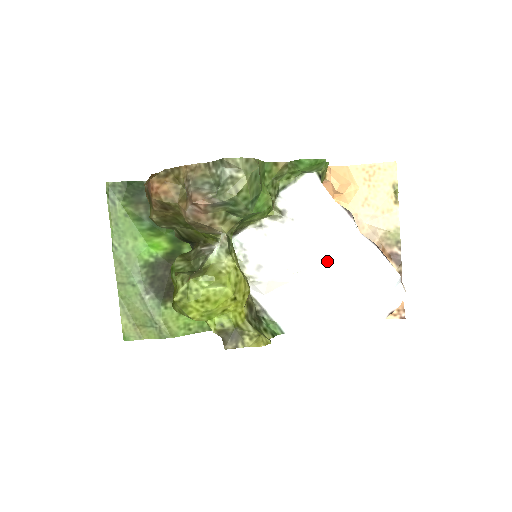
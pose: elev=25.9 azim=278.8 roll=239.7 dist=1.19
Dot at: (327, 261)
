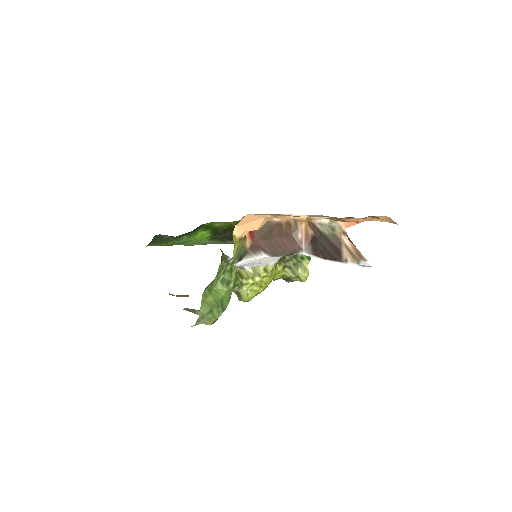
Dot at: occluded
